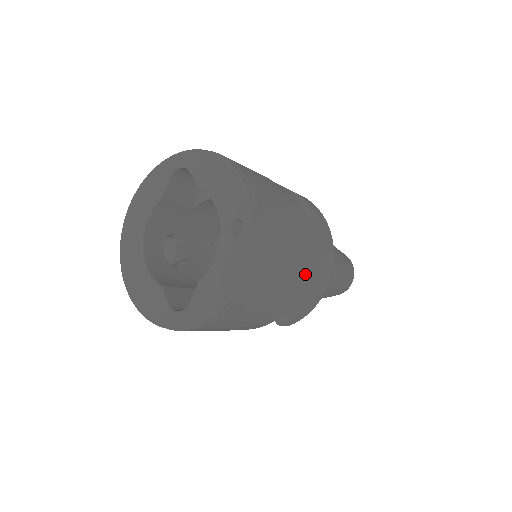
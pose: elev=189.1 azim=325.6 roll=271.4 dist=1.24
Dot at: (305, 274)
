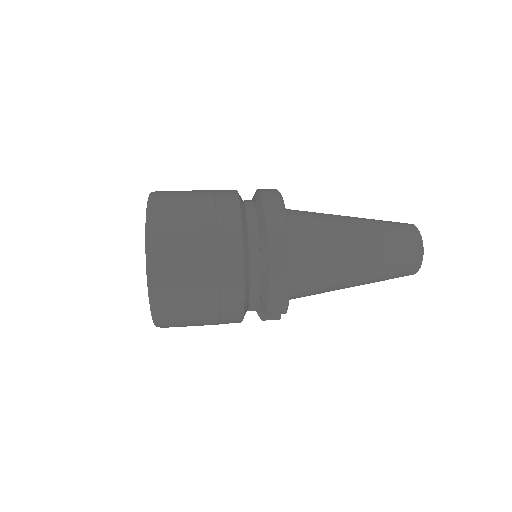
Dot at: (237, 264)
